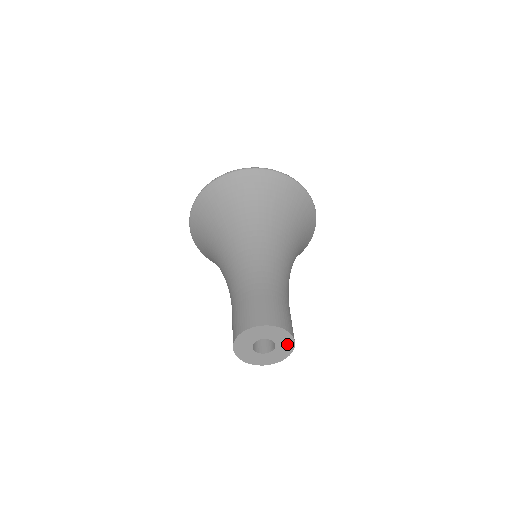
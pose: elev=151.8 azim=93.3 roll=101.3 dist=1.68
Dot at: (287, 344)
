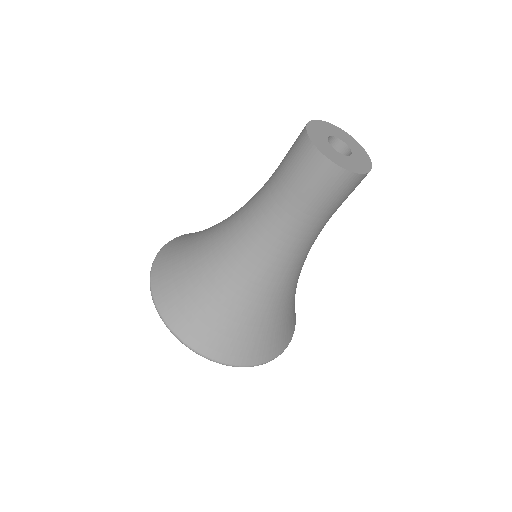
Dot at: (361, 153)
